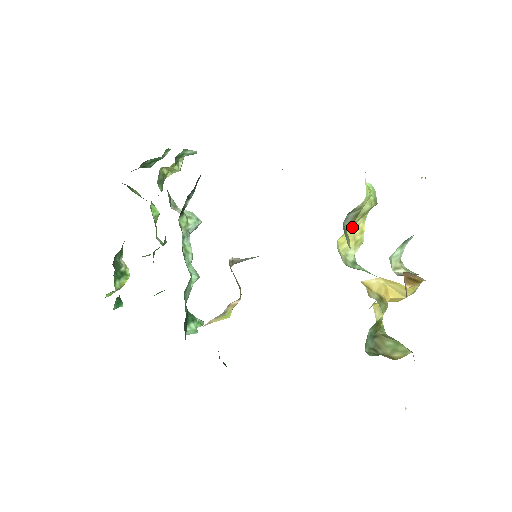
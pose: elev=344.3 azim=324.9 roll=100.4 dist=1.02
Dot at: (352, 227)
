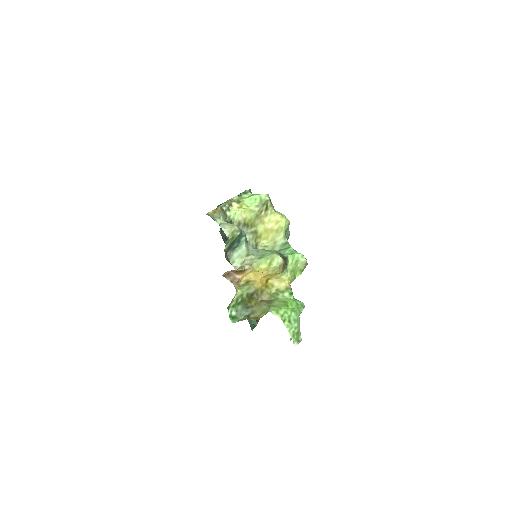
Dot at: (262, 226)
